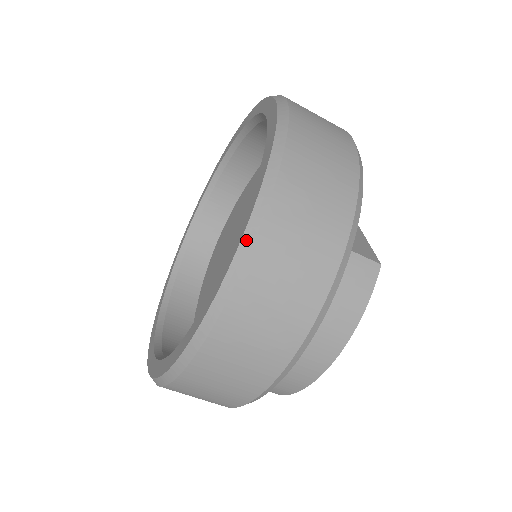
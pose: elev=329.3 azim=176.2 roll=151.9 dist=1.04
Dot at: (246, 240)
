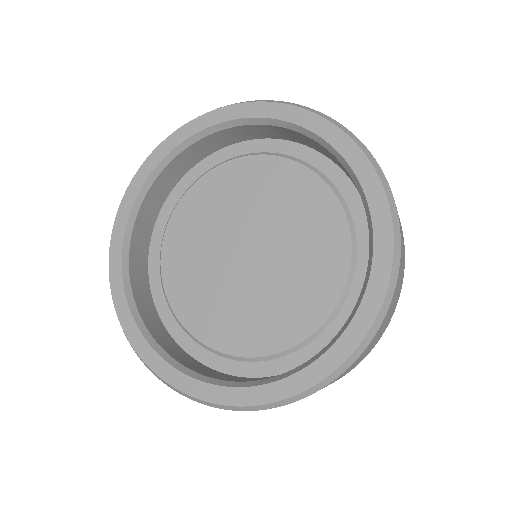
Dot at: (313, 389)
